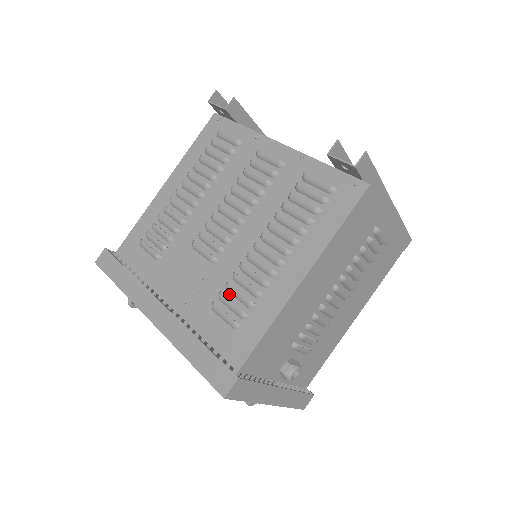
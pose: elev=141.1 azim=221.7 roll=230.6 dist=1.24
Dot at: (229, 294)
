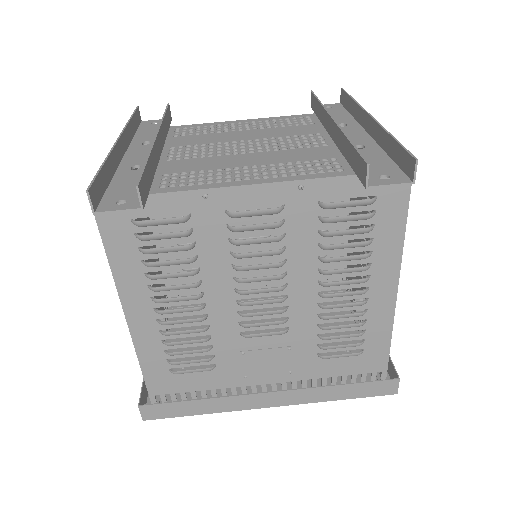
Dot at: (329, 340)
